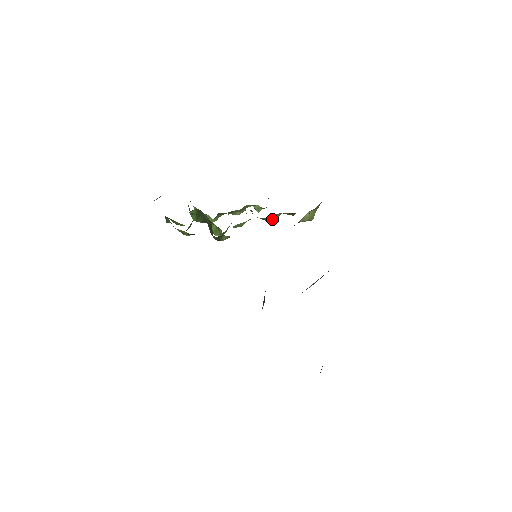
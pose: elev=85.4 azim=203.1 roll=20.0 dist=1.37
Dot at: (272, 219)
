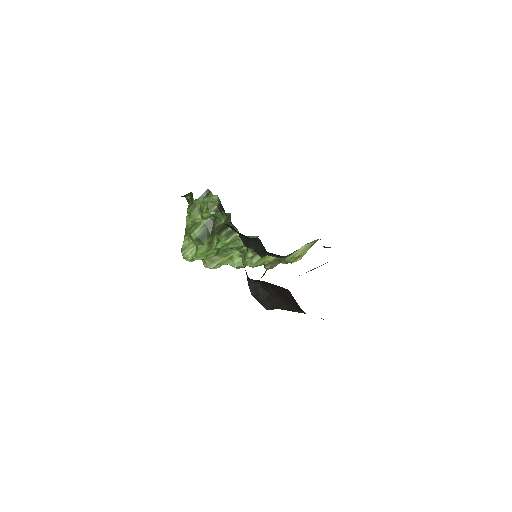
Dot at: (257, 261)
